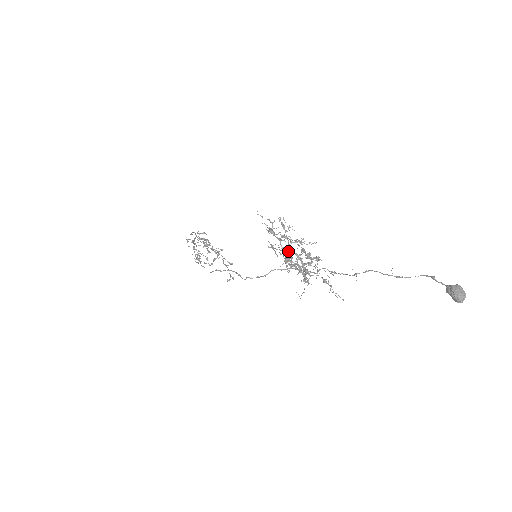
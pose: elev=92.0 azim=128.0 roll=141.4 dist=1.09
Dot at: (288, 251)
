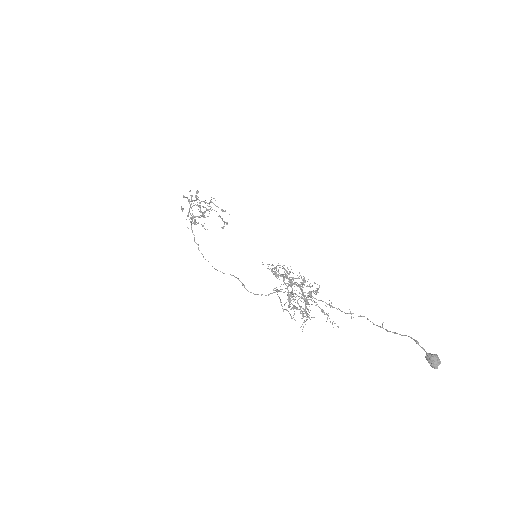
Dot at: occluded
